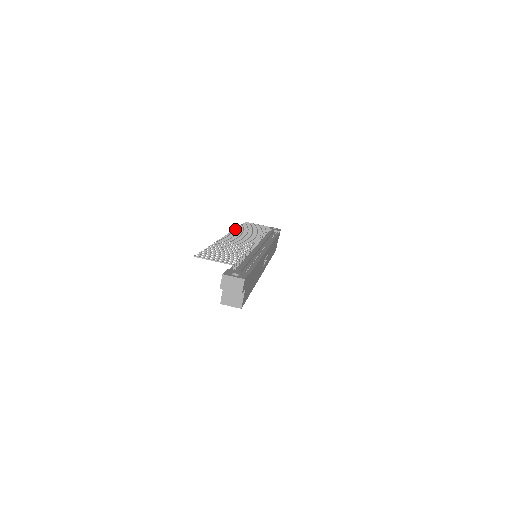
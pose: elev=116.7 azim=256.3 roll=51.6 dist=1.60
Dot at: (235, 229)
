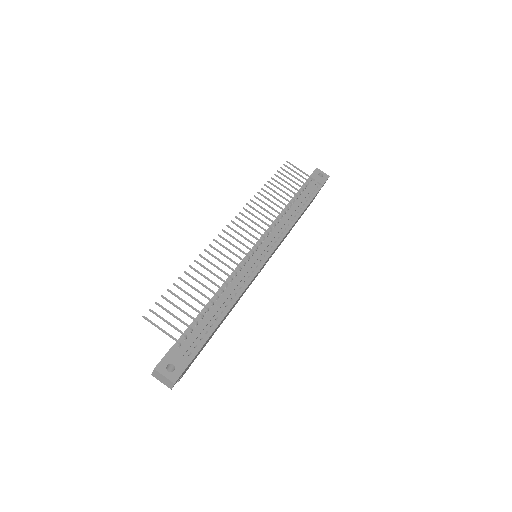
Dot at: (254, 196)
